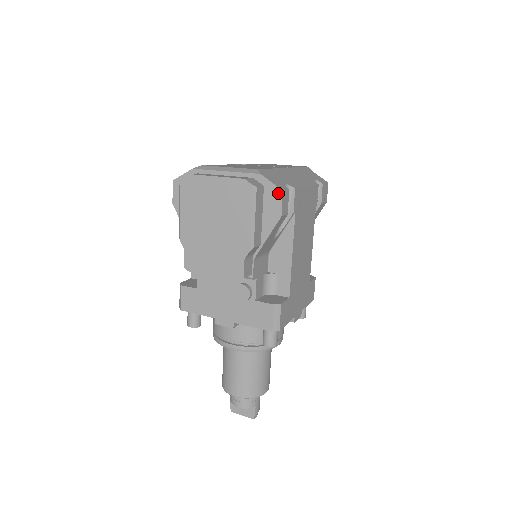
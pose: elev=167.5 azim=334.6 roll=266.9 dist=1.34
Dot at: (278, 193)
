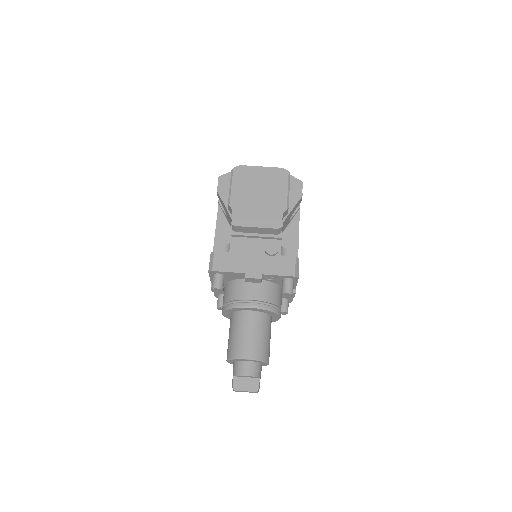
Dot at: (299, 183)
